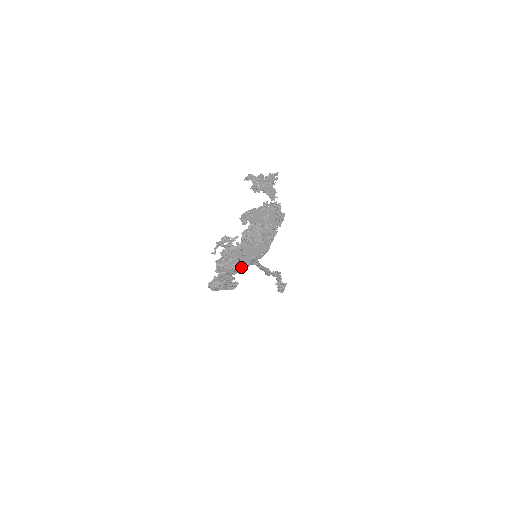
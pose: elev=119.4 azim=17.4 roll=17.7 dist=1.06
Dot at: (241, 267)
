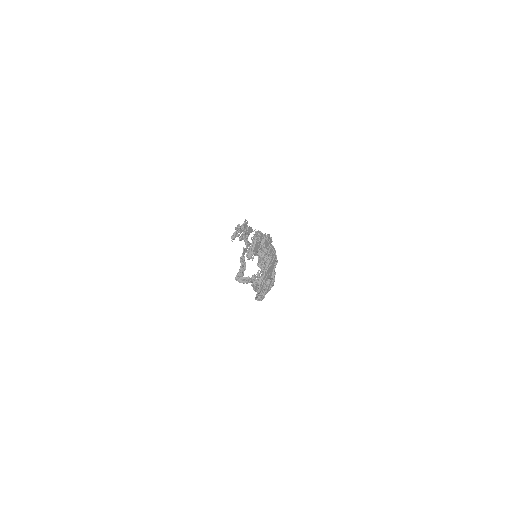
Dot at: (274, 280)
